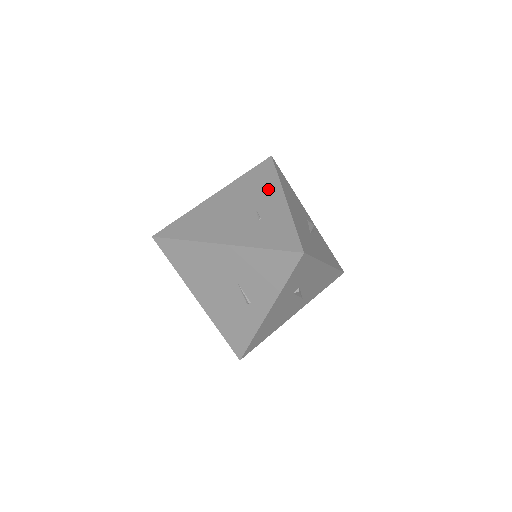
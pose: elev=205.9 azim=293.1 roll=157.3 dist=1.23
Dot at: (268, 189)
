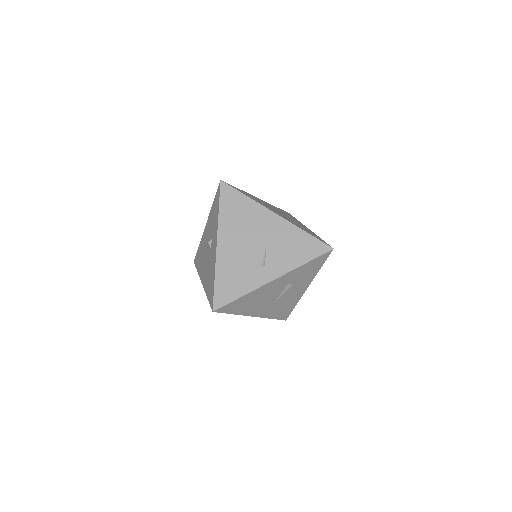
Dot at: (295, 220)
